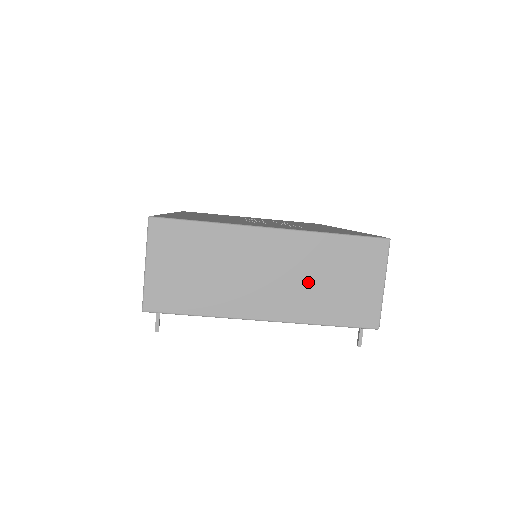
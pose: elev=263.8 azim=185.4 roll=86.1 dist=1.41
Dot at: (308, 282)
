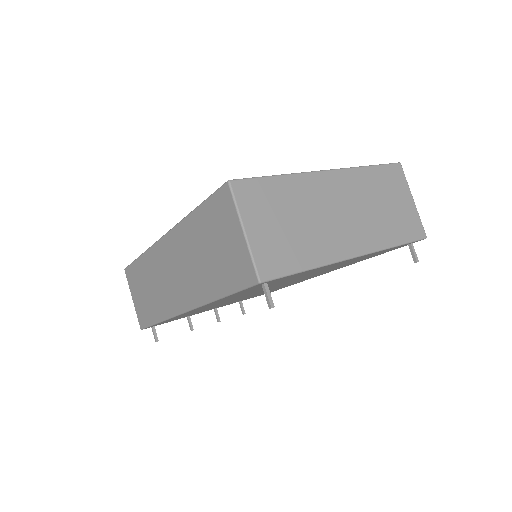
Dot at: (370, 211)
